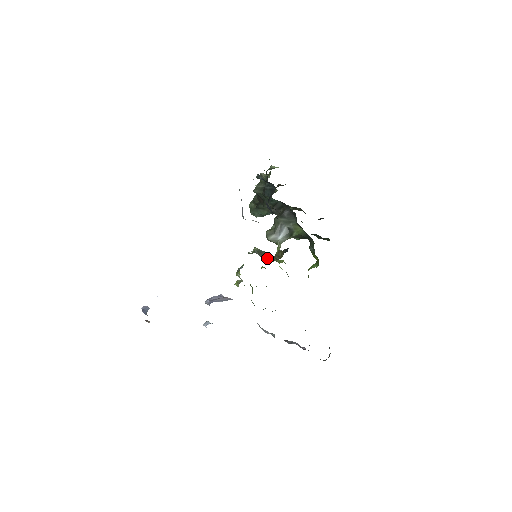
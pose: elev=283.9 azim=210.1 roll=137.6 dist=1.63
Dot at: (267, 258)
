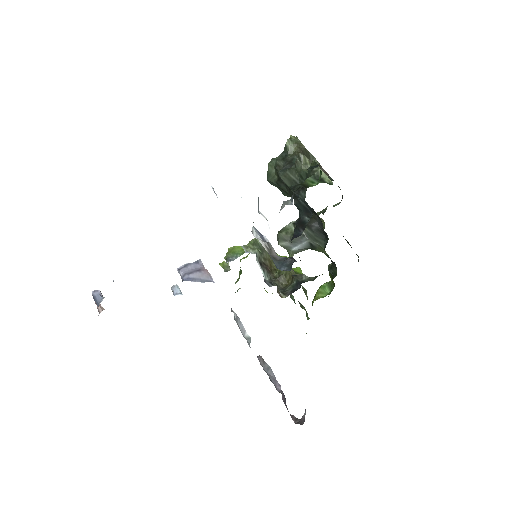
Dot at: (270, 264)
